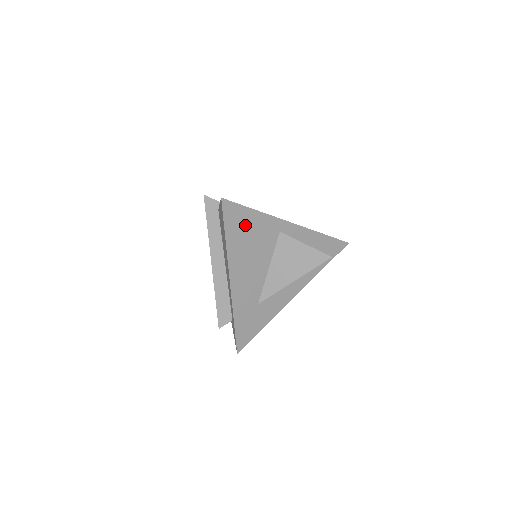
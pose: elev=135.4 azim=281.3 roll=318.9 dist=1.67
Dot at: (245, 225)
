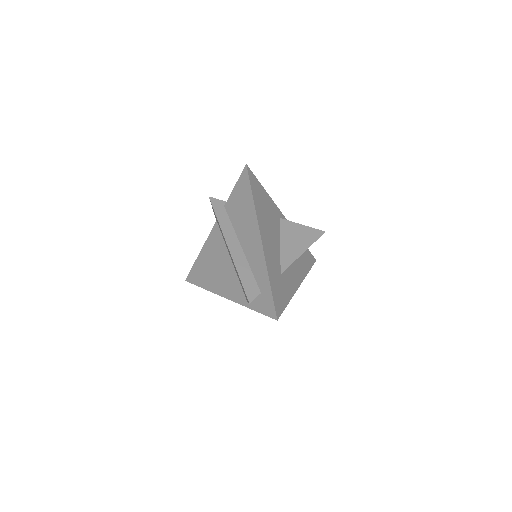
Dot at: (261, 196)
